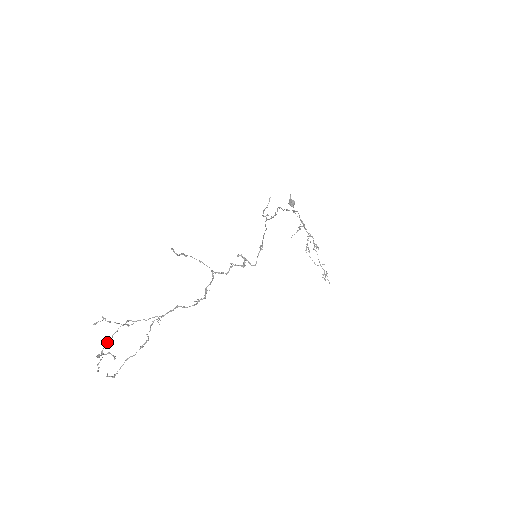
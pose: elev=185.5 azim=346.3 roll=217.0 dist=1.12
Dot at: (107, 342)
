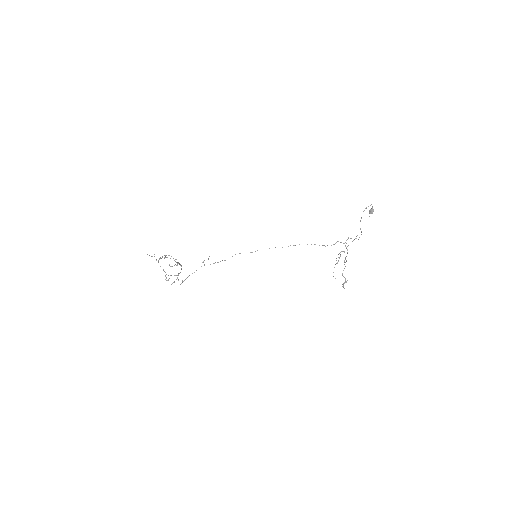
Dot at: (160, 257)
